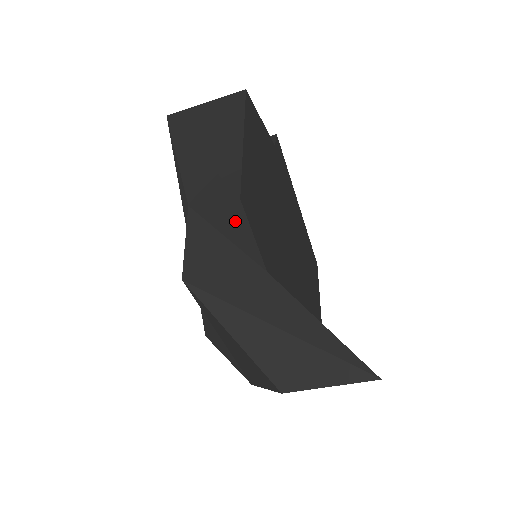
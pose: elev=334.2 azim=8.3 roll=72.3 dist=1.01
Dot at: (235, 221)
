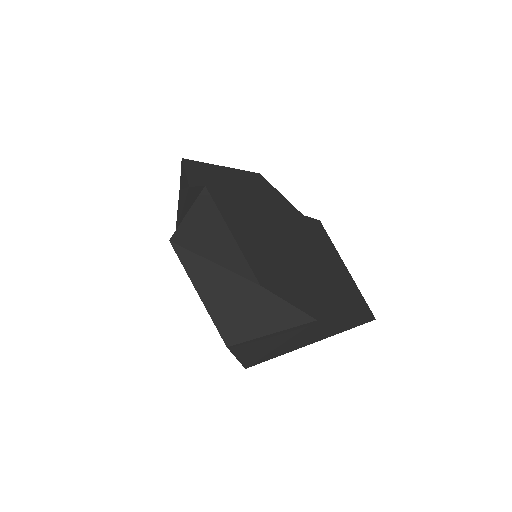
Dot at: (183, 173)
